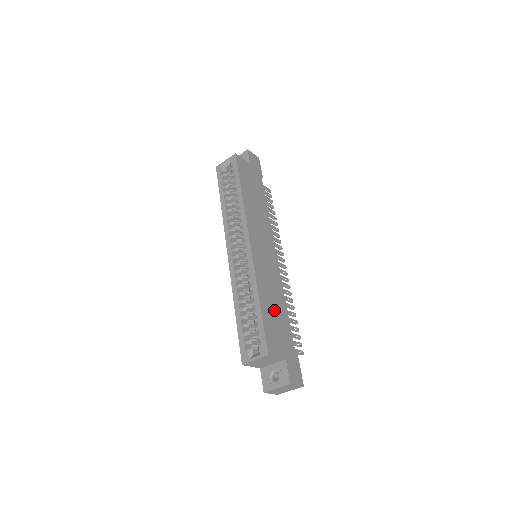
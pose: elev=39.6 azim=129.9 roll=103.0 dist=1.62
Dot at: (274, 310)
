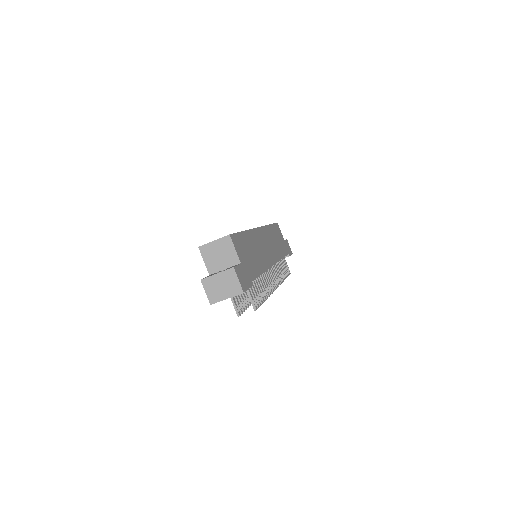
Dot at: (252, 252)
